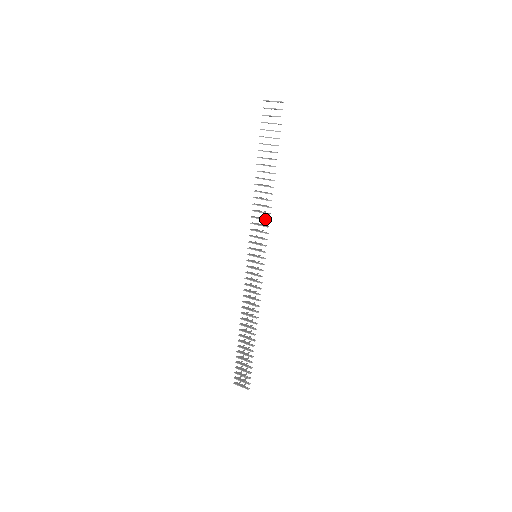
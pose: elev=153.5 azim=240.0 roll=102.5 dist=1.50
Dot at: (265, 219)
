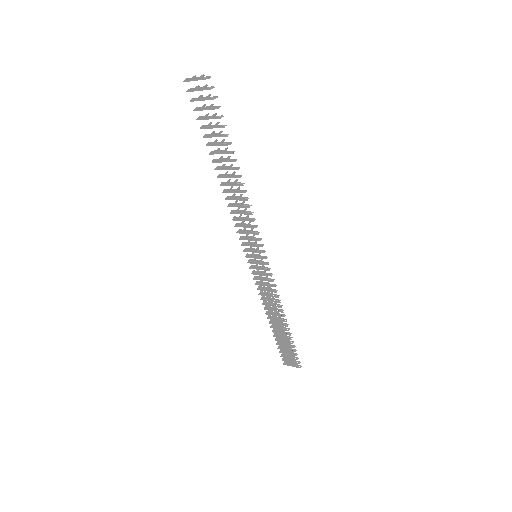
Dot at: (249, 220)
